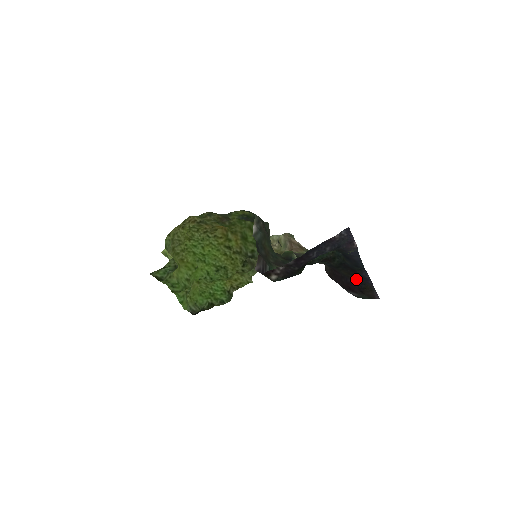
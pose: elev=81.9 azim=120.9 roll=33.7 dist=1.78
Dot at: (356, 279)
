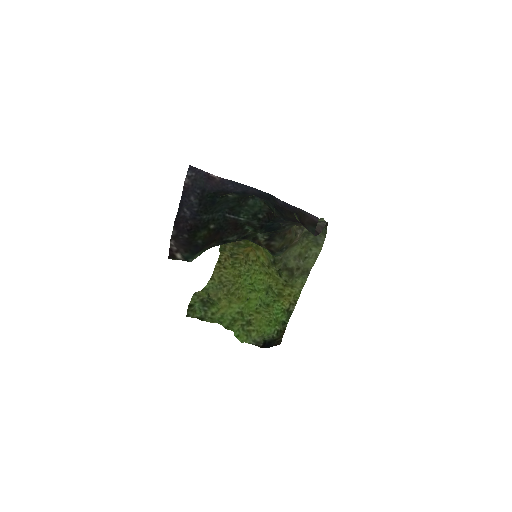
Dot at: (294, 214)
